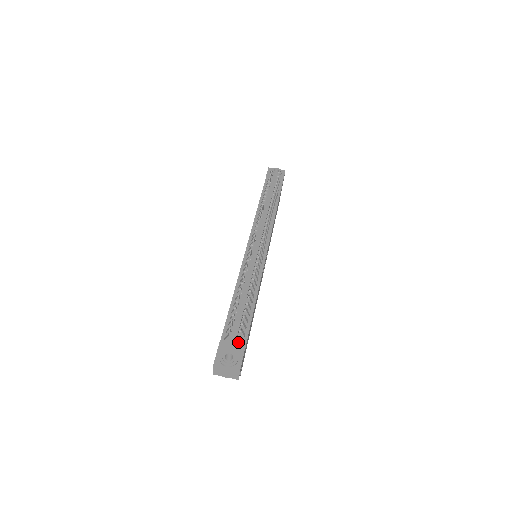
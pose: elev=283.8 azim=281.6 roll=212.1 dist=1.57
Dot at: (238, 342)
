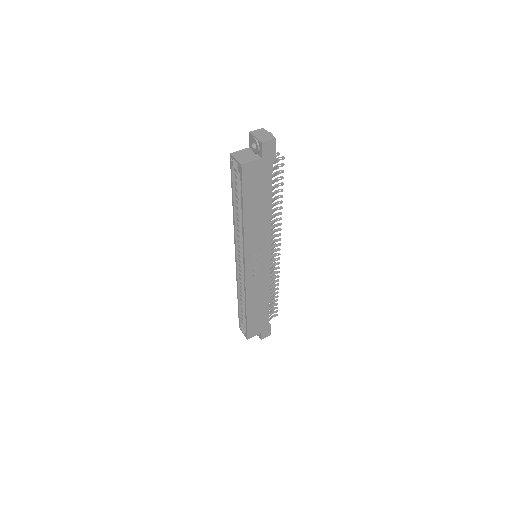
Dot at: occluded
